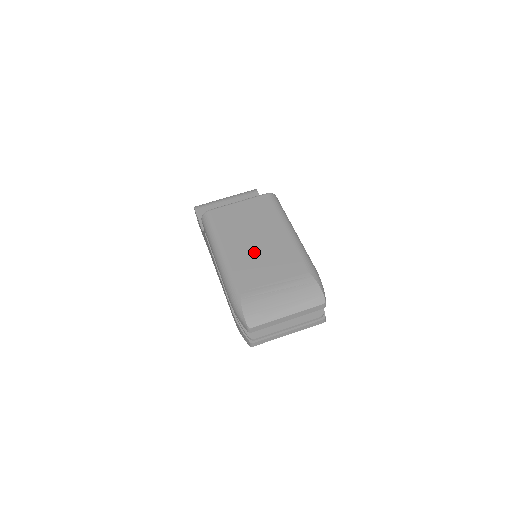
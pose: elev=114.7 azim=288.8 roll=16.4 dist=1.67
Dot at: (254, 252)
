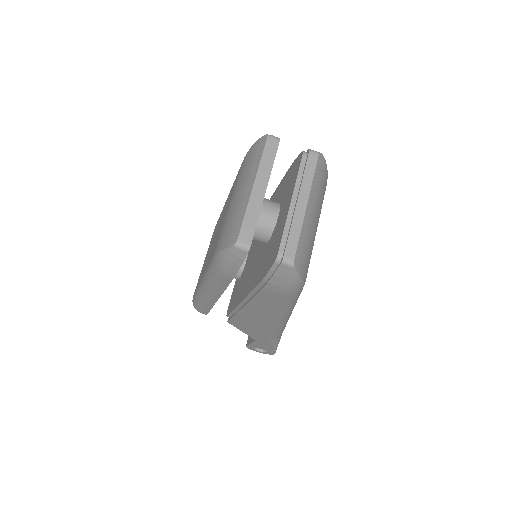
Dot at: (215, 238)
